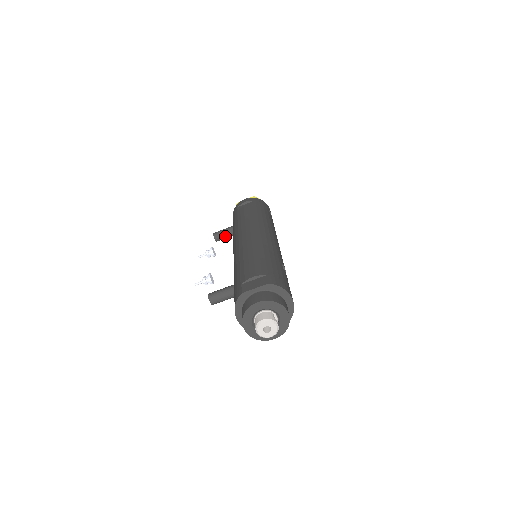
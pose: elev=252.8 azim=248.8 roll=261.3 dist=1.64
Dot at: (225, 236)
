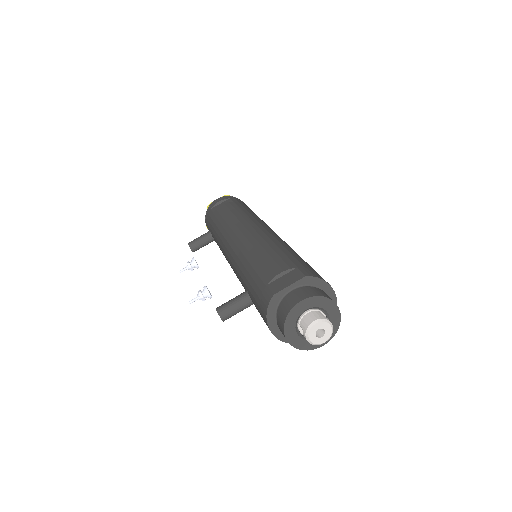
Dot at: (203, 244)
